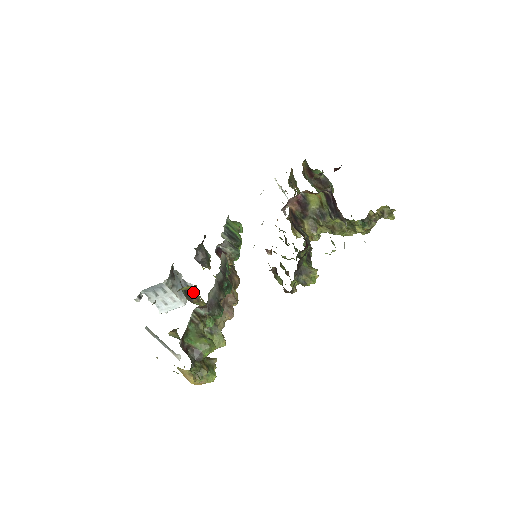
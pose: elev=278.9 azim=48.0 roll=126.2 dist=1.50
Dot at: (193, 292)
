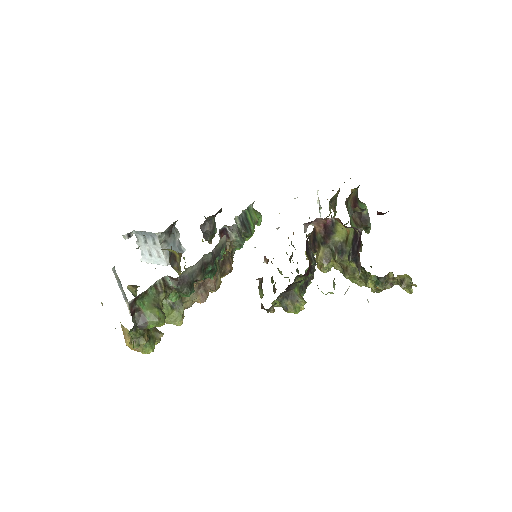
Dot at: (177, 258)
